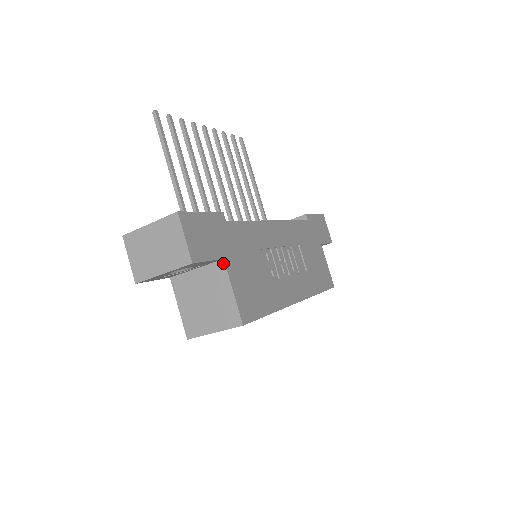
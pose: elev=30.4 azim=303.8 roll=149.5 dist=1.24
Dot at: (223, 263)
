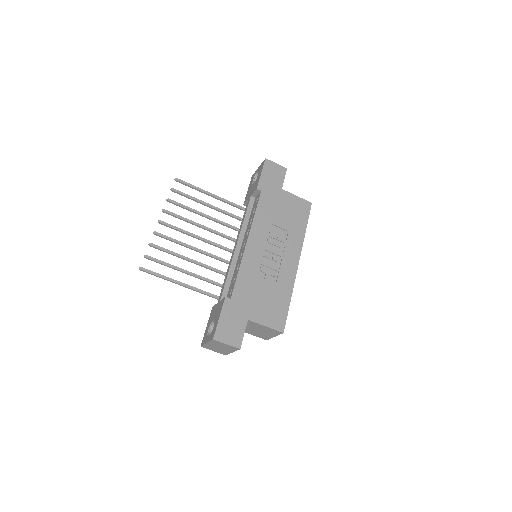
Dot at: (249, 321)
